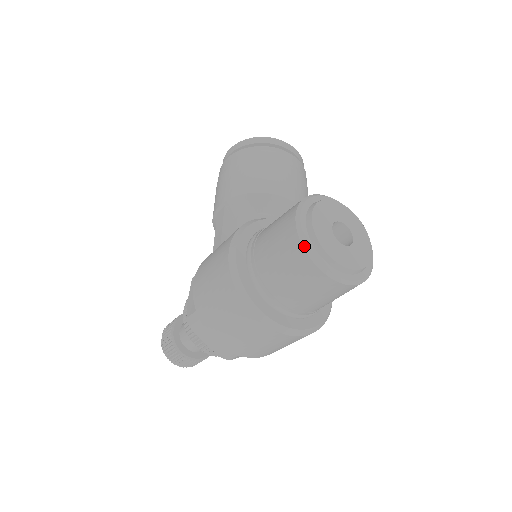
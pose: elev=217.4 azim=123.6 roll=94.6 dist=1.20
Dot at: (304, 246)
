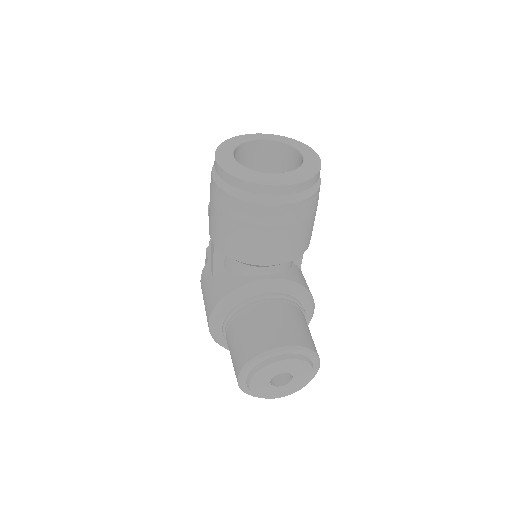
Dot at: (244, 392)
